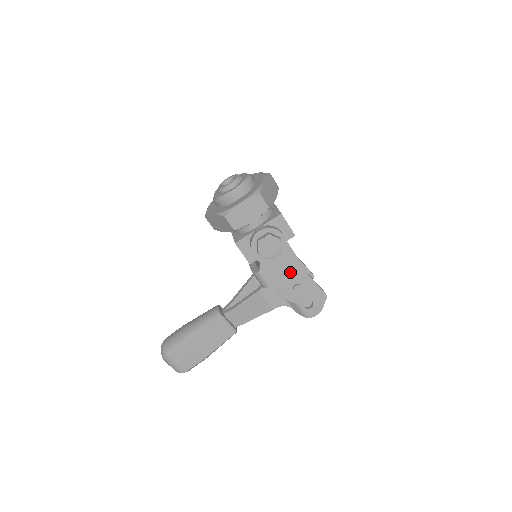
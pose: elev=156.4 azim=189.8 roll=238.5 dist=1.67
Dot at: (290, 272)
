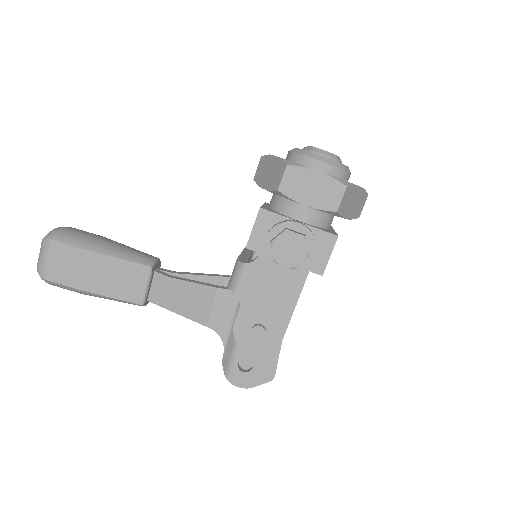
Dot at: (273, 305)
